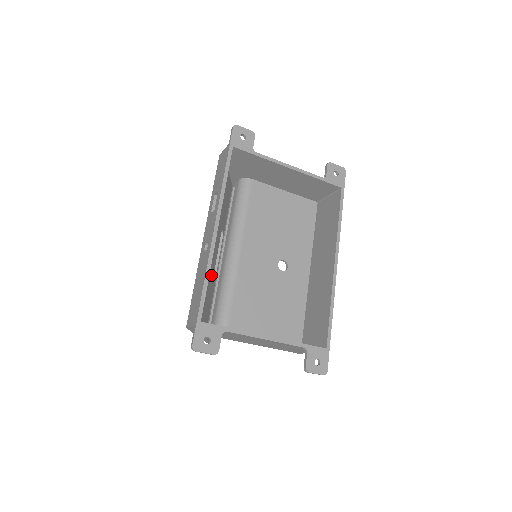
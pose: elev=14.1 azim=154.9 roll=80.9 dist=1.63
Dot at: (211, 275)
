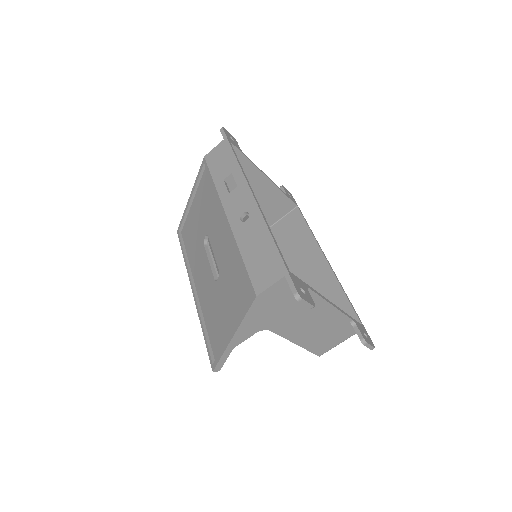
Dot at: occluded
